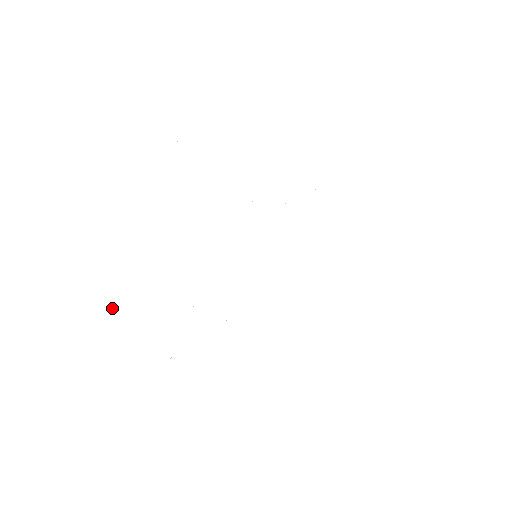
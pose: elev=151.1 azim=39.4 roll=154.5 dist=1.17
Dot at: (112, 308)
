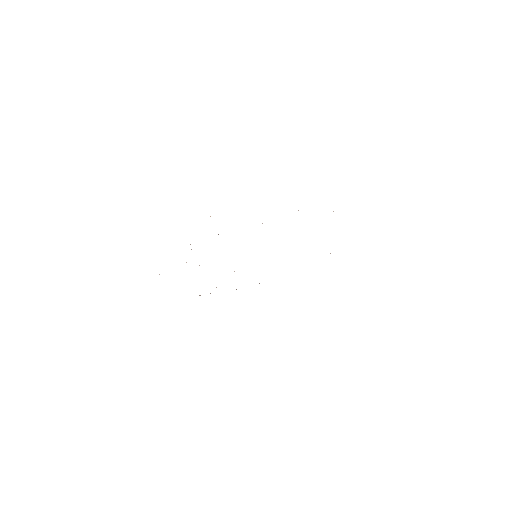
Dot at: occluded
